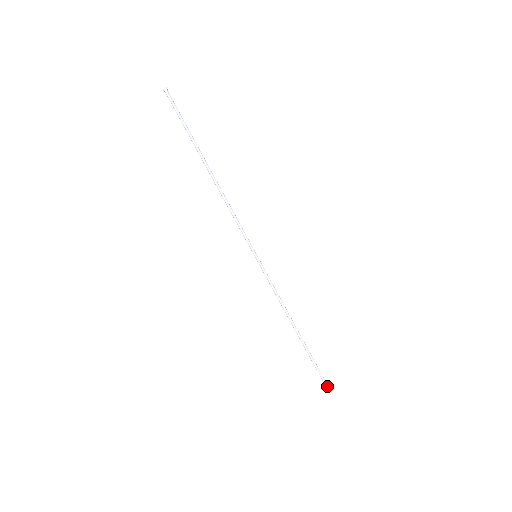
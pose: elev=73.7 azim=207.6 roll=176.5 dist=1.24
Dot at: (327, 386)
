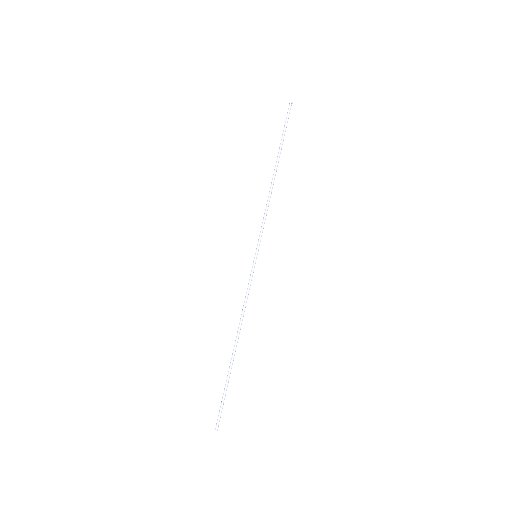
Dot at: (219, 417)
